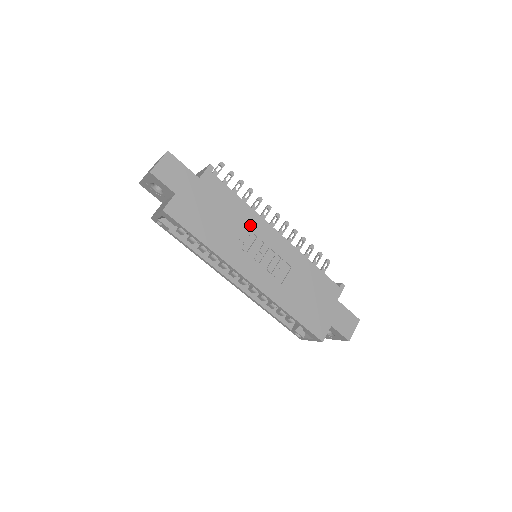
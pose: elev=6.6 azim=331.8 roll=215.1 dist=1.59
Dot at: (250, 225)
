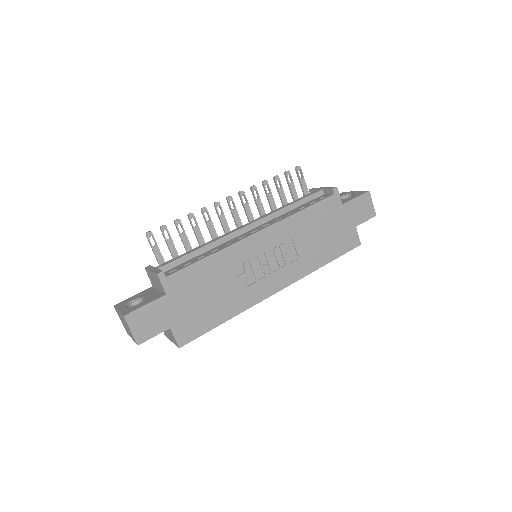
Dot at: (235, 261)
